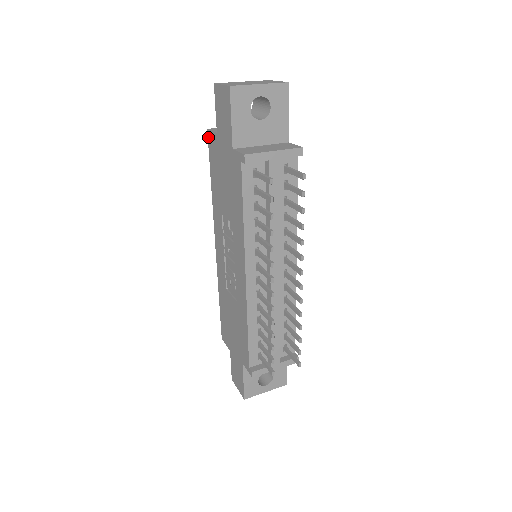
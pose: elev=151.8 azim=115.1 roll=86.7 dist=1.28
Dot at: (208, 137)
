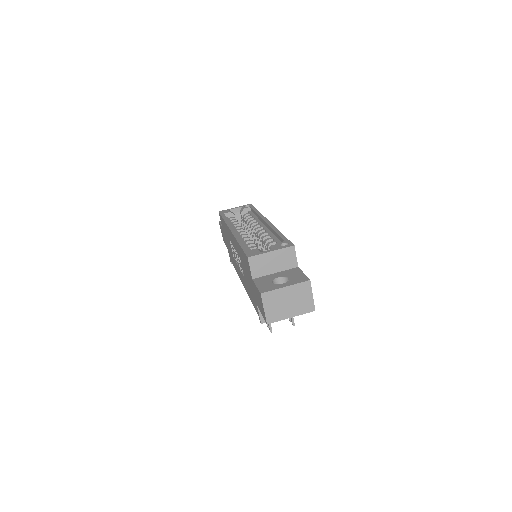
Dot at: (246, 257)
